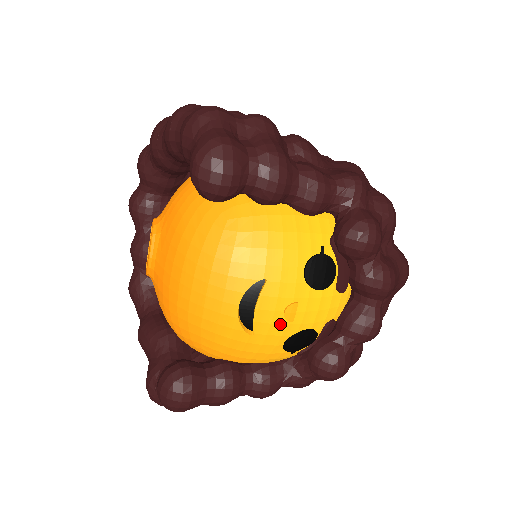
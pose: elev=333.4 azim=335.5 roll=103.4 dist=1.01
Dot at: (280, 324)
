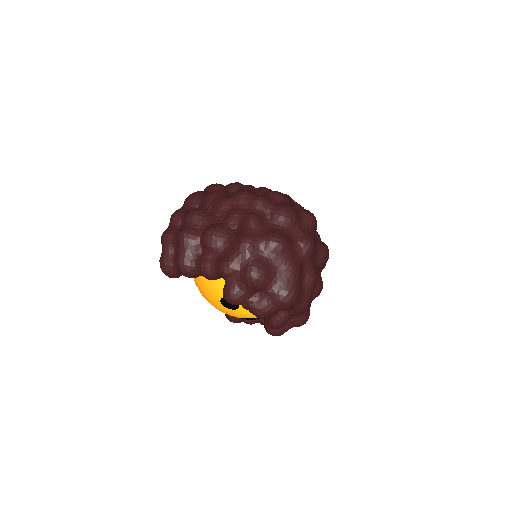
Dot at: occluded
